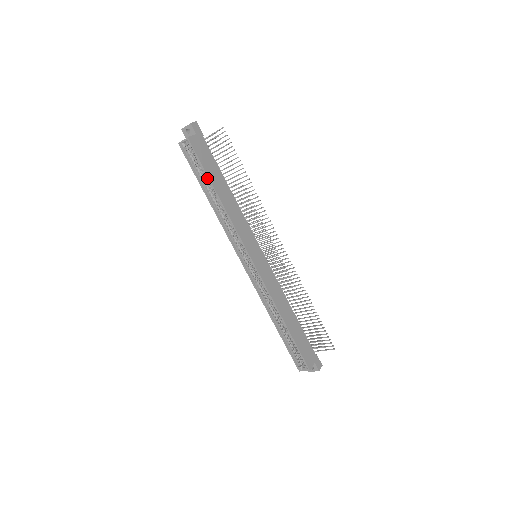
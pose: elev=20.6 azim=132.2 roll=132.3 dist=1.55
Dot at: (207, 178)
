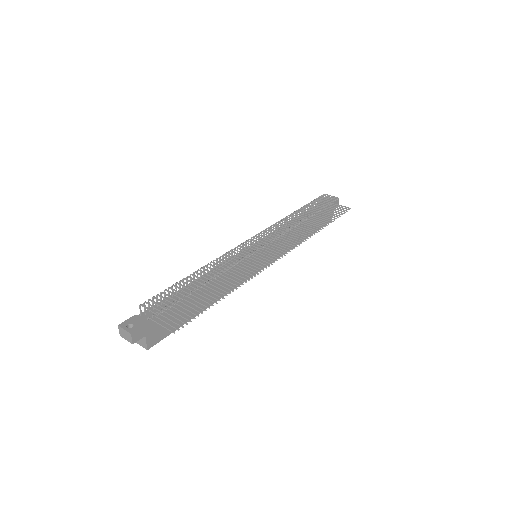
Dot at: occluded
